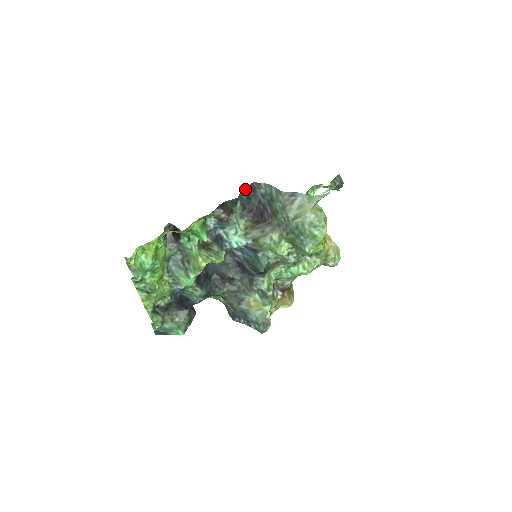
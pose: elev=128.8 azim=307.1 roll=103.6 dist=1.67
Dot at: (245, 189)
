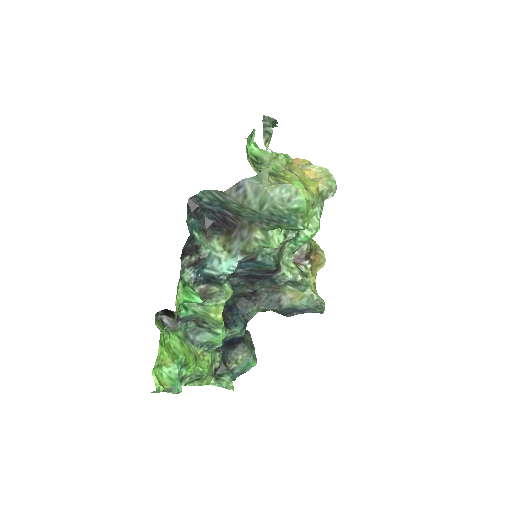
Dot at: (188, 215)
